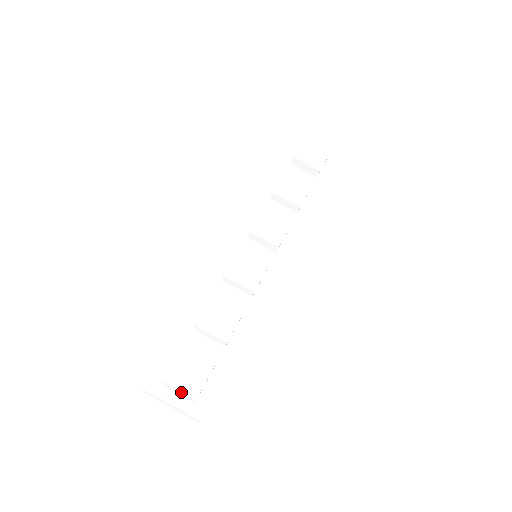
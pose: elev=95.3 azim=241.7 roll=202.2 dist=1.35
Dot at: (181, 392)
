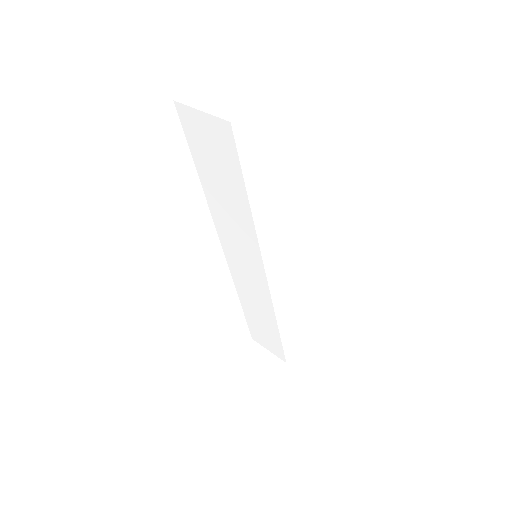
Dot at: occluded
